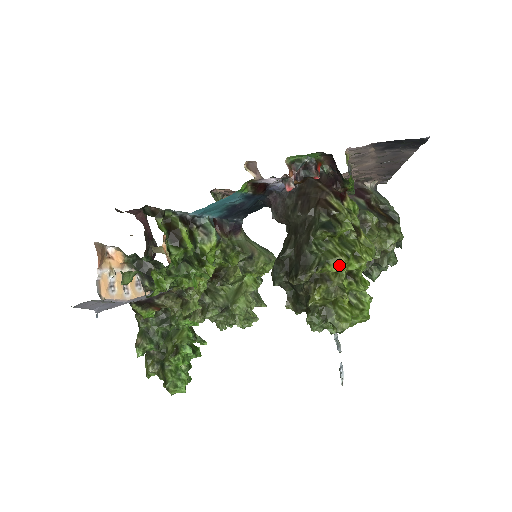
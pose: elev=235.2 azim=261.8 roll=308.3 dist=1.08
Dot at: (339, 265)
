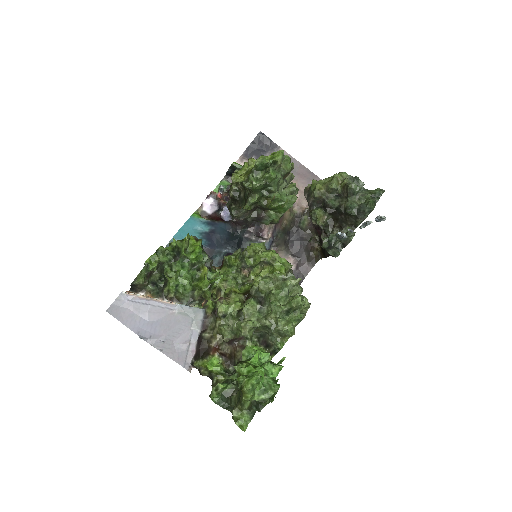
Dot at: (244, 165)
